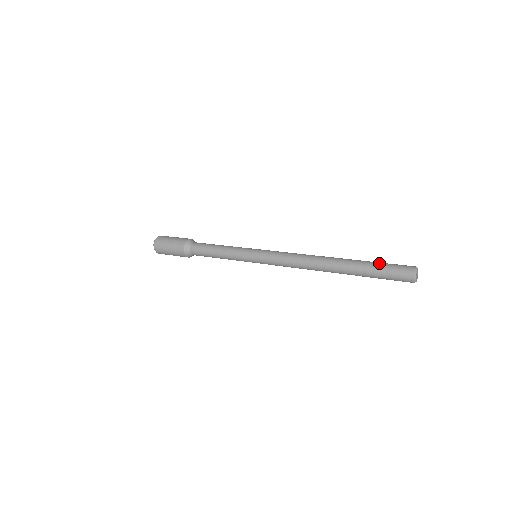
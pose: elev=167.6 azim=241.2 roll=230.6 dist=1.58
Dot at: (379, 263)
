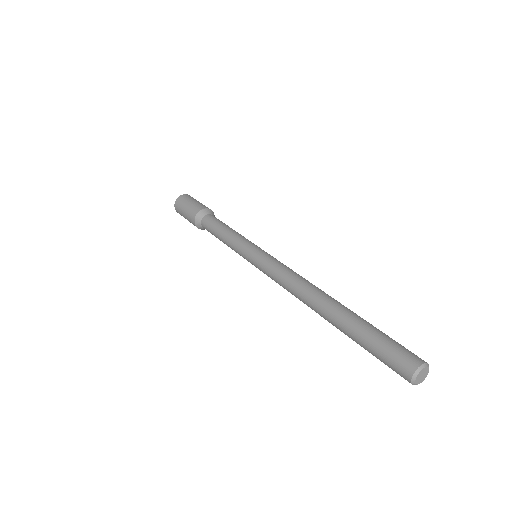
Dot at: (375, 334)
